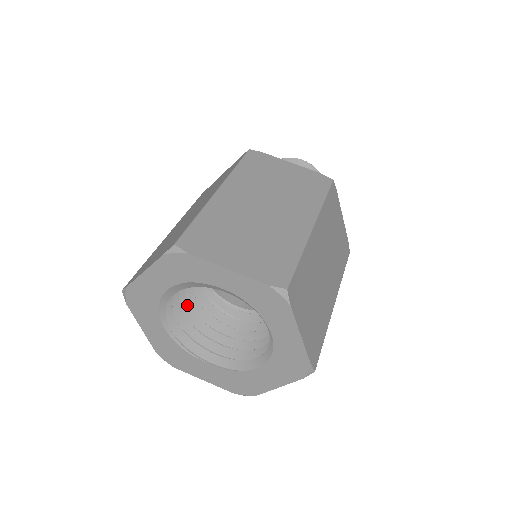
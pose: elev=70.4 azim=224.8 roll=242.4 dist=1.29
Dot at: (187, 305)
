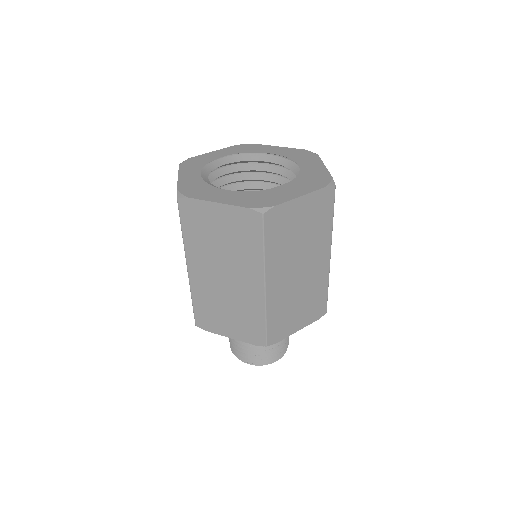
Dot at: occluded
